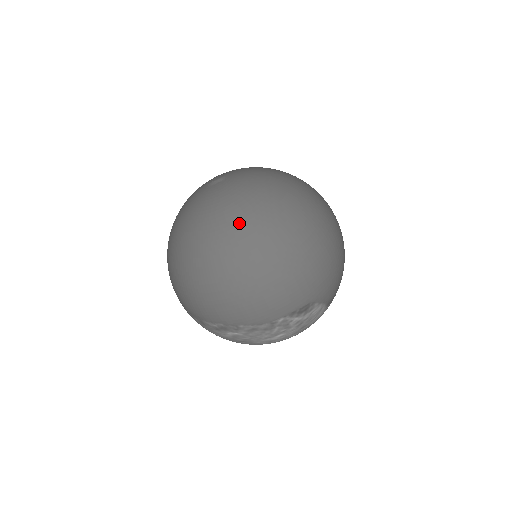
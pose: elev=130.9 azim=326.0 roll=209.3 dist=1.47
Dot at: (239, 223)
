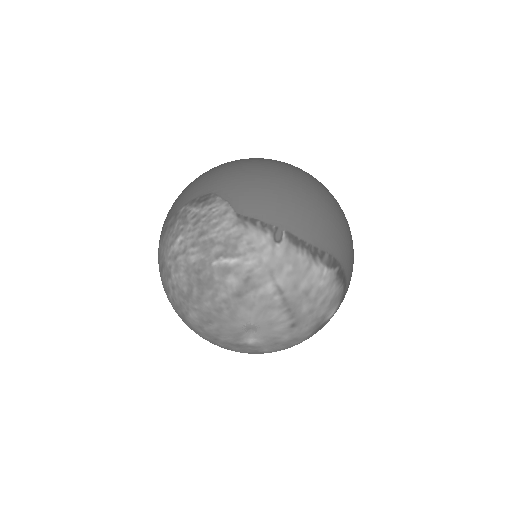
Dot at: occluded
